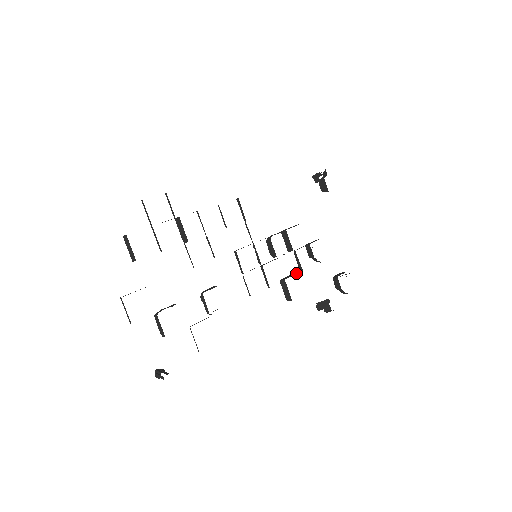
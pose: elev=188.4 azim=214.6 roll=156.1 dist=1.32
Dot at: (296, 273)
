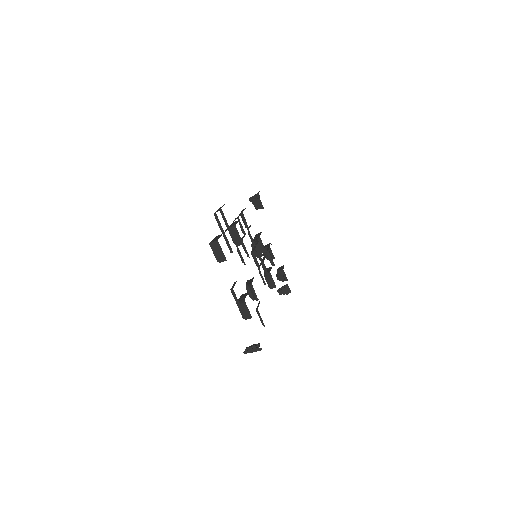
Dot at: (271, 267)
